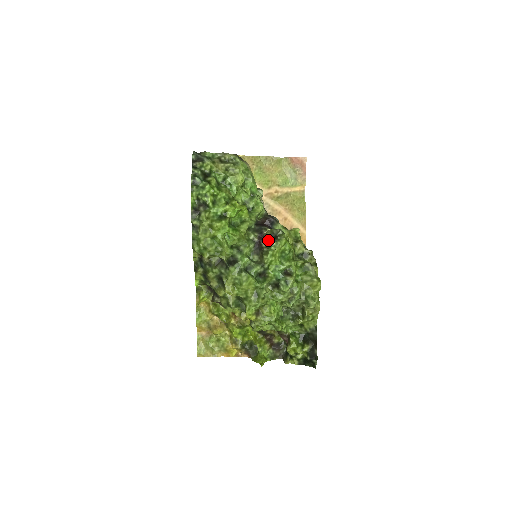
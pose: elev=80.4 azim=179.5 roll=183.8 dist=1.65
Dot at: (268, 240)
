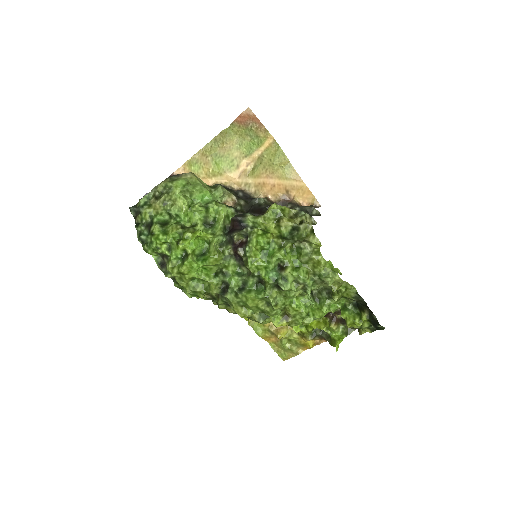
Dot at: (242, 246)
